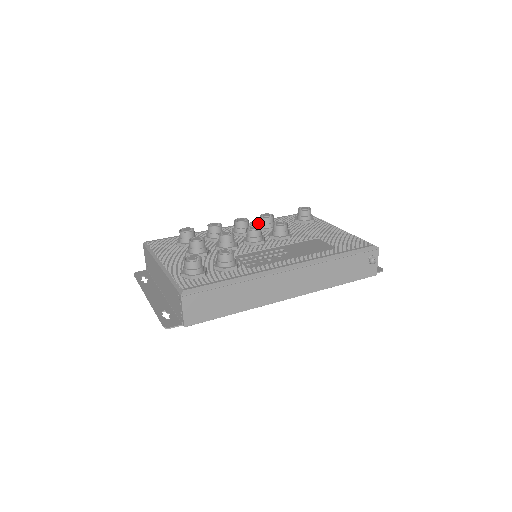
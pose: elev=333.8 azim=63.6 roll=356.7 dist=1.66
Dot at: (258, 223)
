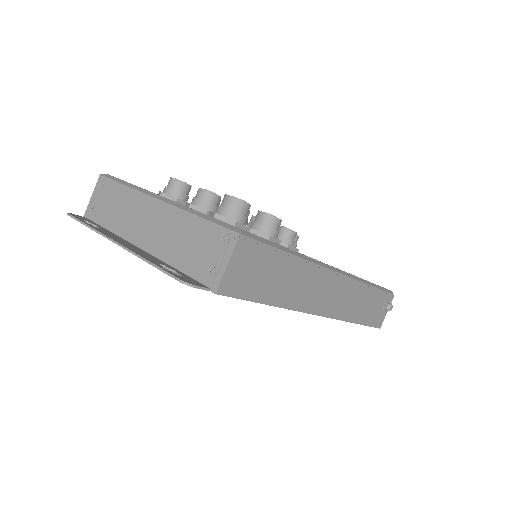
Dot at: occluded
